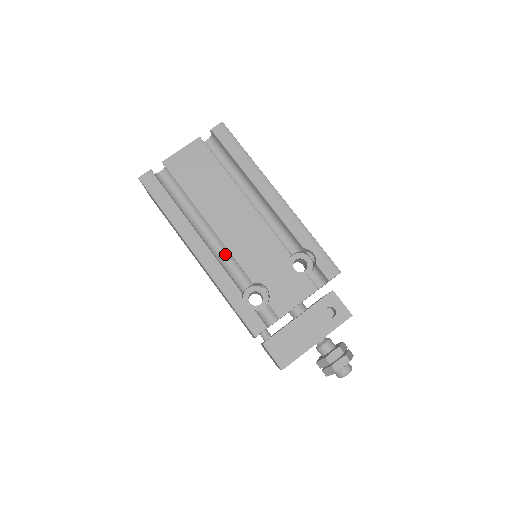
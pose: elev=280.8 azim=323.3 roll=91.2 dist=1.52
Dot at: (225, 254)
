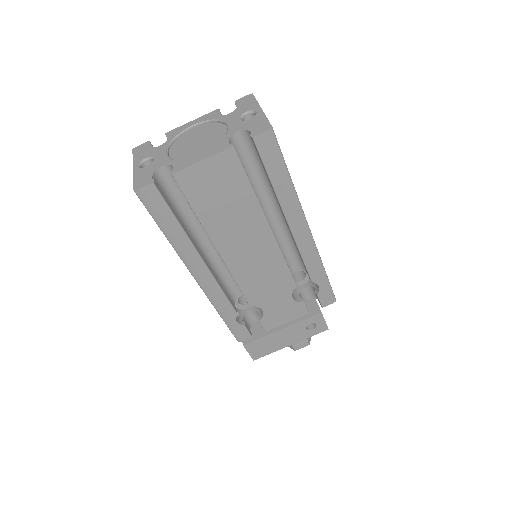
Dot at: (226, 267)
